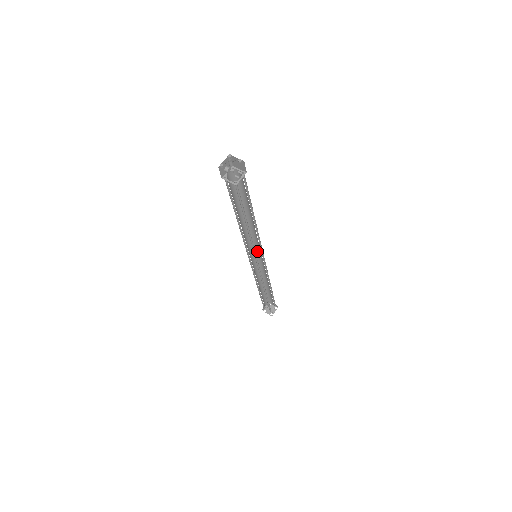
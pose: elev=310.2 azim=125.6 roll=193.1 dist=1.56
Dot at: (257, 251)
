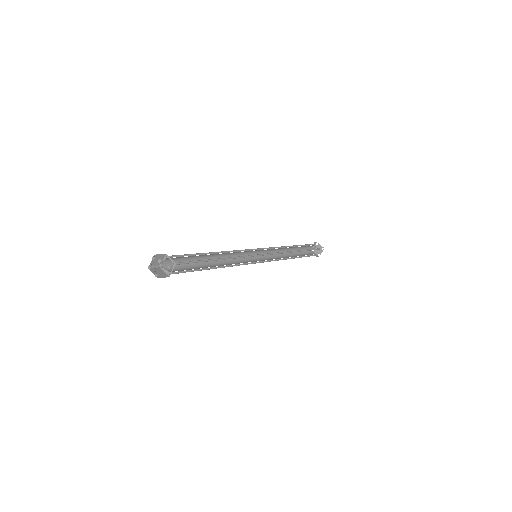
Dot at: occluded
